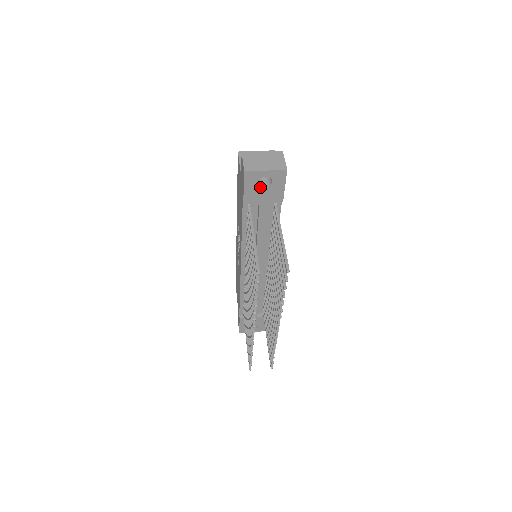
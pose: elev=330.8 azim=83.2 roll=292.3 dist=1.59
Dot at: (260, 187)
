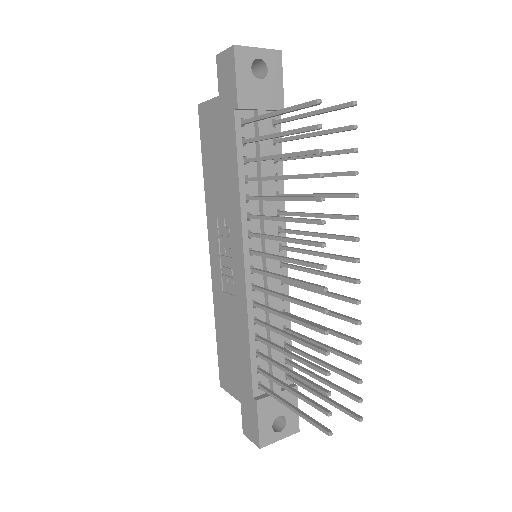
Dot at: (255, 78)
